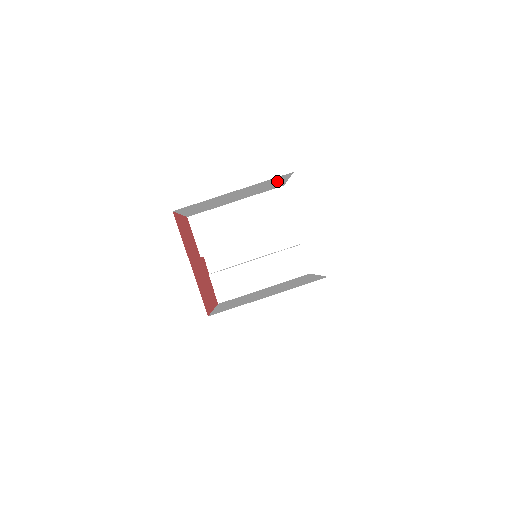
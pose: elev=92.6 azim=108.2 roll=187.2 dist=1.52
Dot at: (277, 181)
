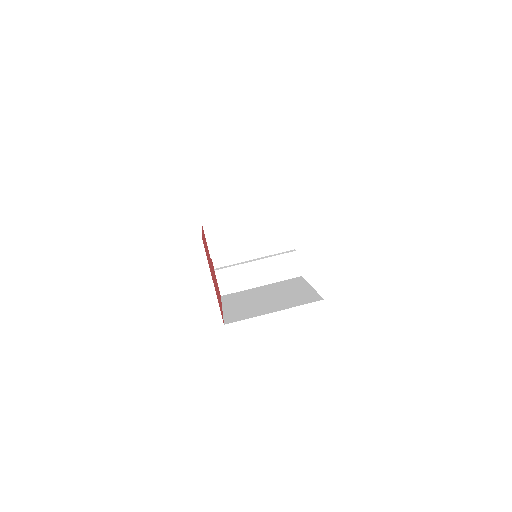
Dot at: occluded
